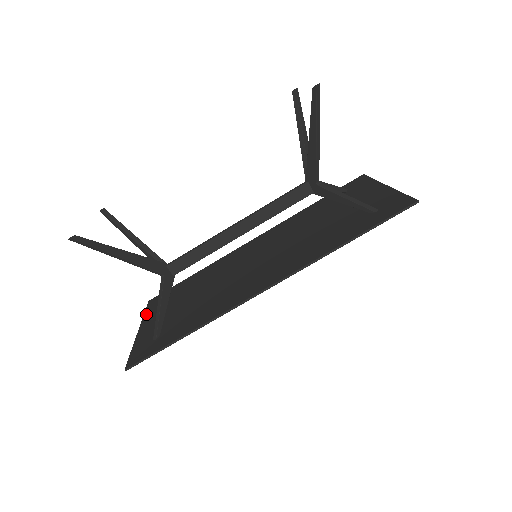
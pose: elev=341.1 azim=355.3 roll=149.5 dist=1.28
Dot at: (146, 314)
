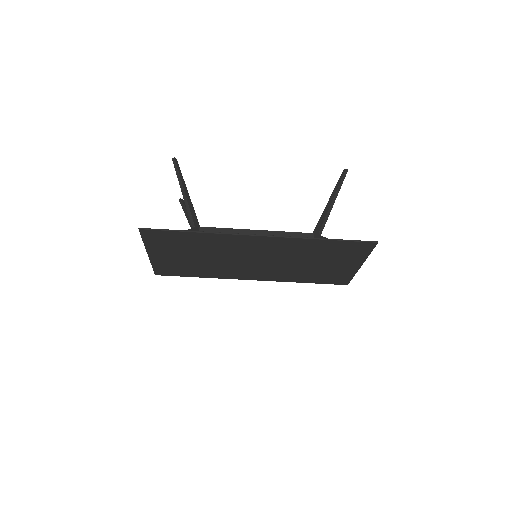
Dot at: (154, 263)
